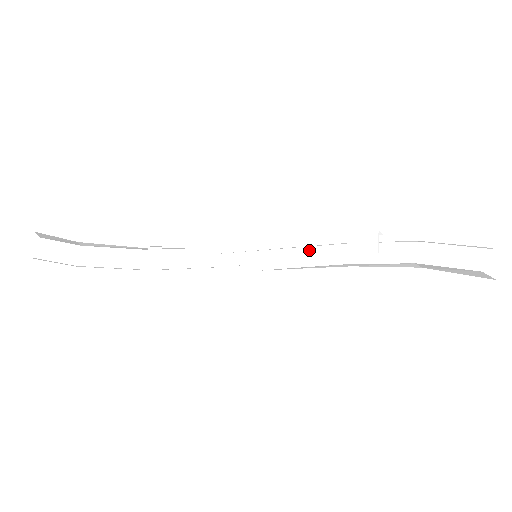
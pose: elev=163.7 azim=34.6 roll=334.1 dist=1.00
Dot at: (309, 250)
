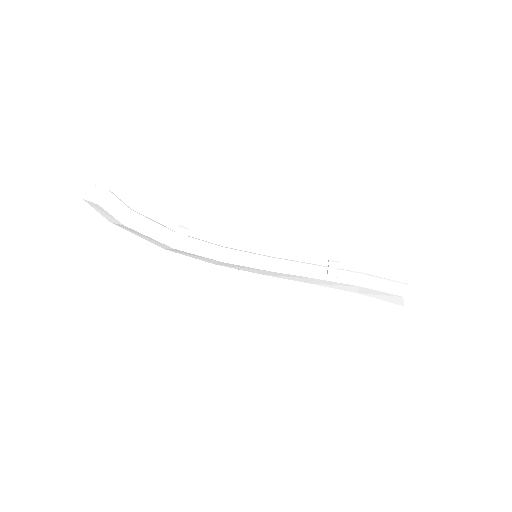
Dot at: (290, 263)
